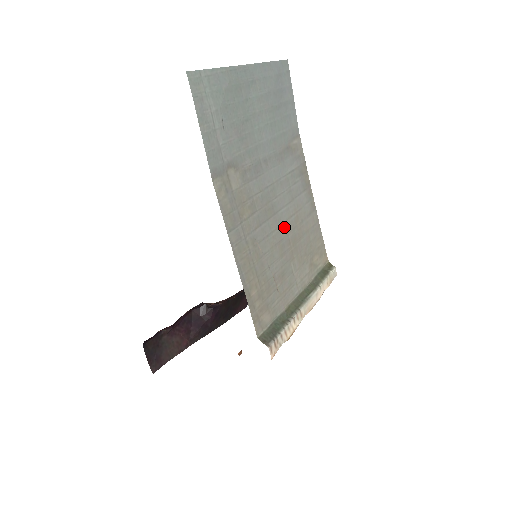
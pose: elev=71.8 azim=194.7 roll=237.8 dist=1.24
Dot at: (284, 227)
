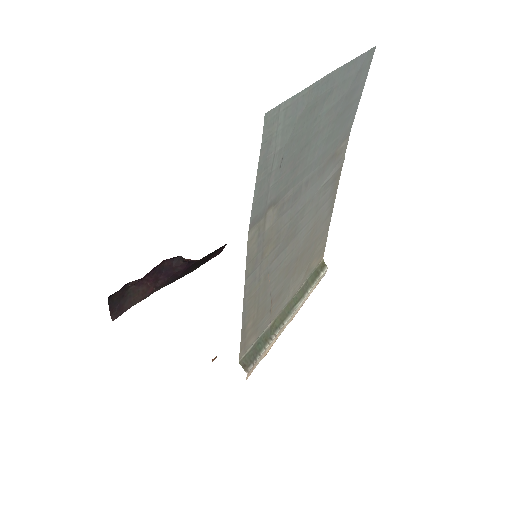
Dot at: (298, 246)
